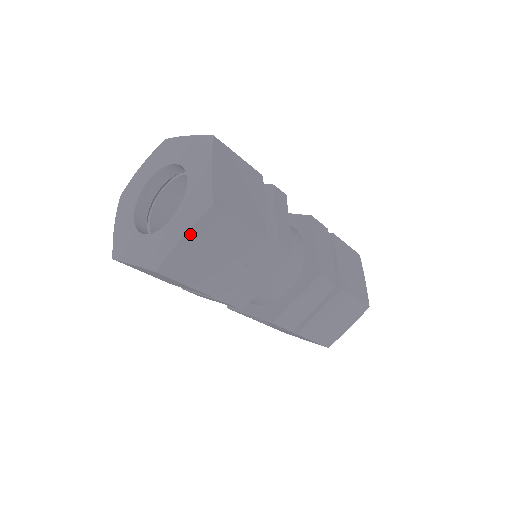
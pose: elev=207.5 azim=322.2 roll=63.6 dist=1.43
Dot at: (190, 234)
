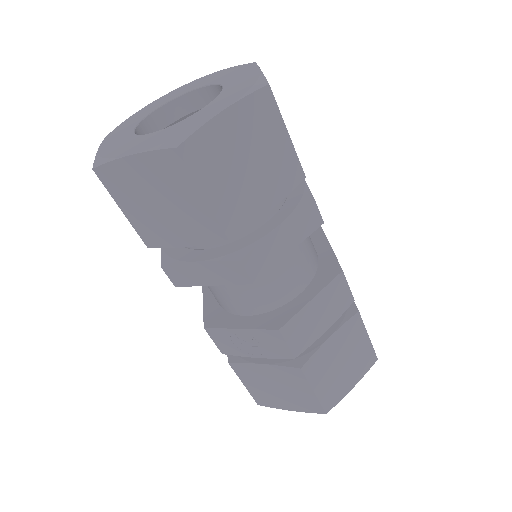
Dot at: (233, 111)
